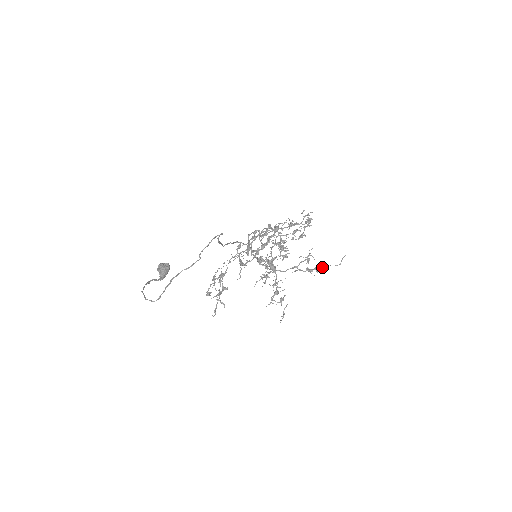
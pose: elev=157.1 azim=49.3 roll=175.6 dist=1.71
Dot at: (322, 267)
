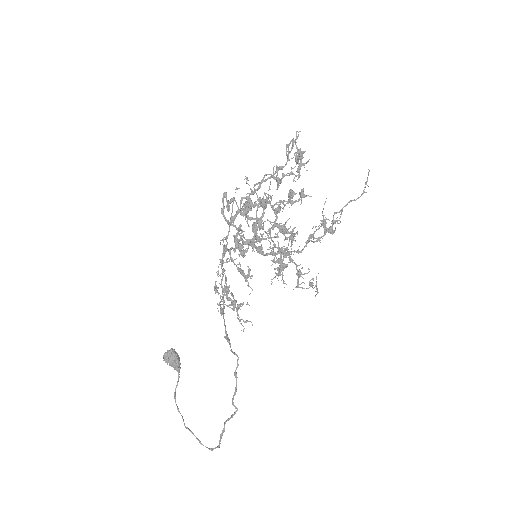
Dot at: (341, 209)
